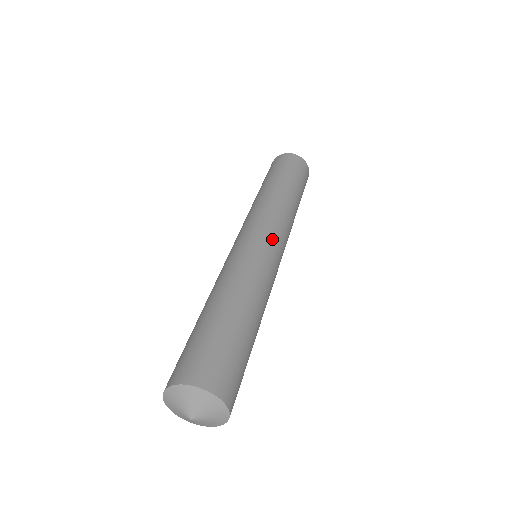
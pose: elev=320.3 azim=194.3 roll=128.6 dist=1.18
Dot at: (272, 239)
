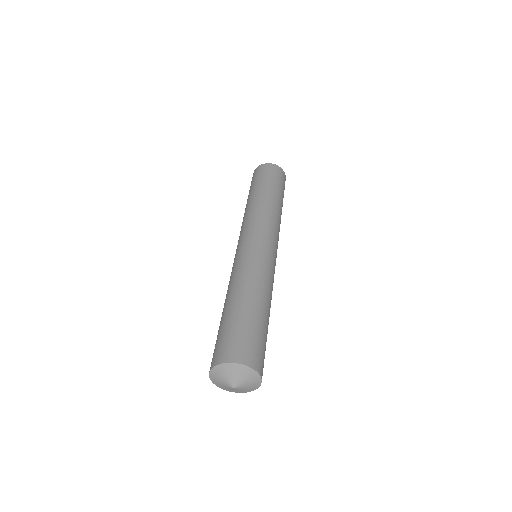
Dot at: (252, 238)
